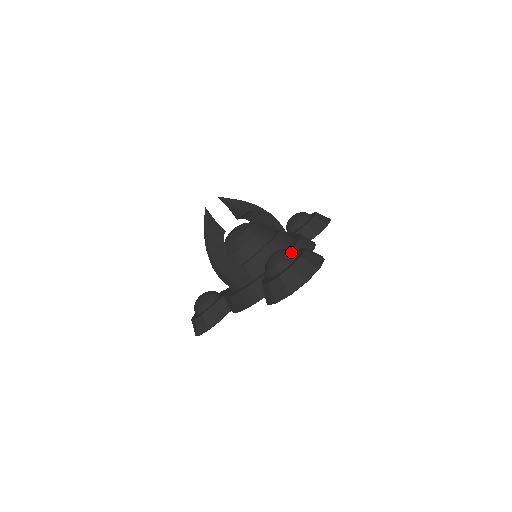
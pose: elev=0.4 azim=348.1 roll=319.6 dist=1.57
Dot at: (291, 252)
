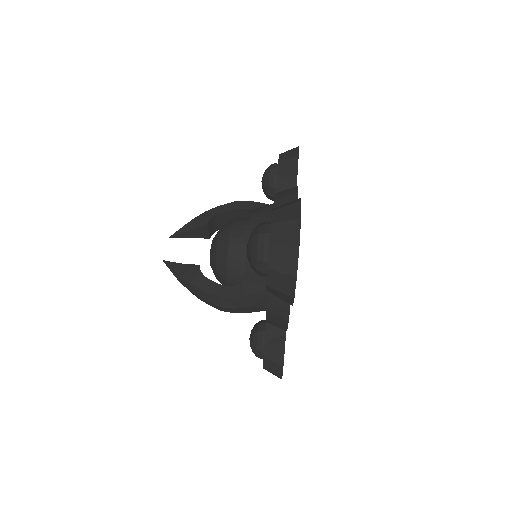
Dot at: (259, 229)
